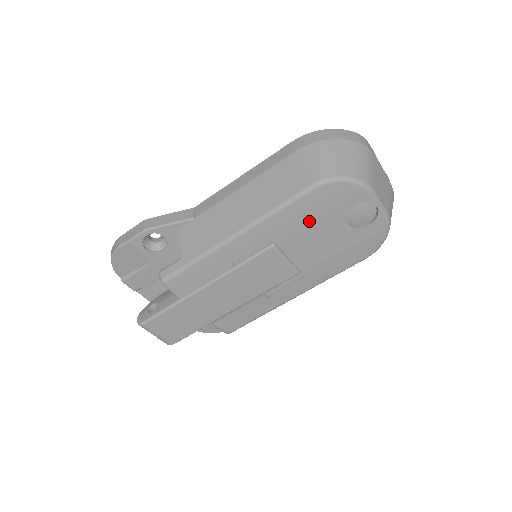
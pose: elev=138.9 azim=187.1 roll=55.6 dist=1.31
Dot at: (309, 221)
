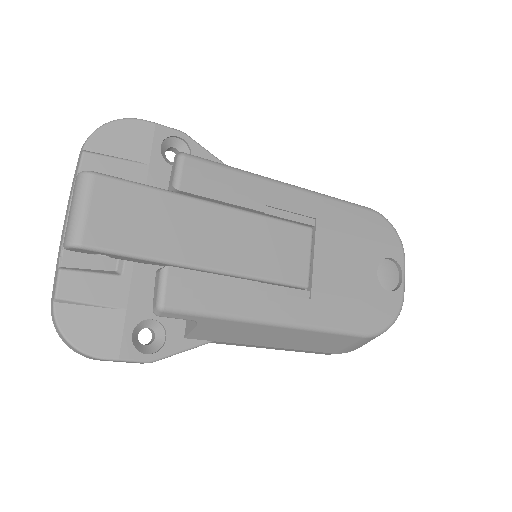
Dot at: (353, 235)
